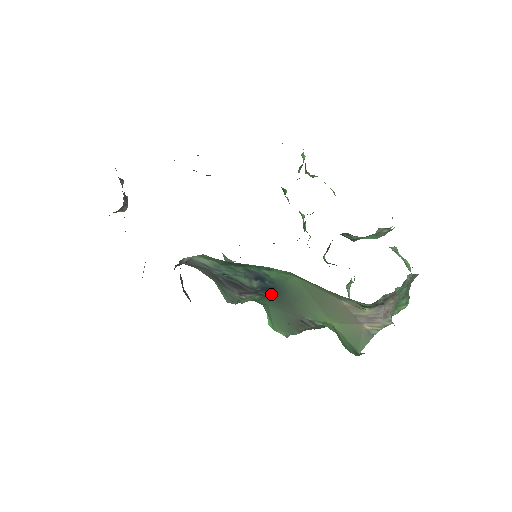
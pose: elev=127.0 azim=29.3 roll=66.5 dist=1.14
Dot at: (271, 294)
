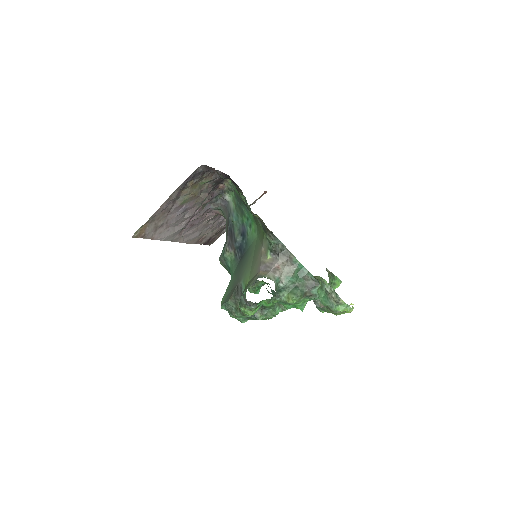
Dot at: (240, 257)
